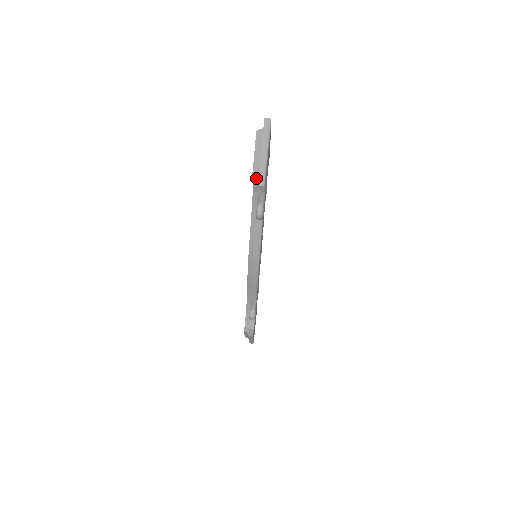
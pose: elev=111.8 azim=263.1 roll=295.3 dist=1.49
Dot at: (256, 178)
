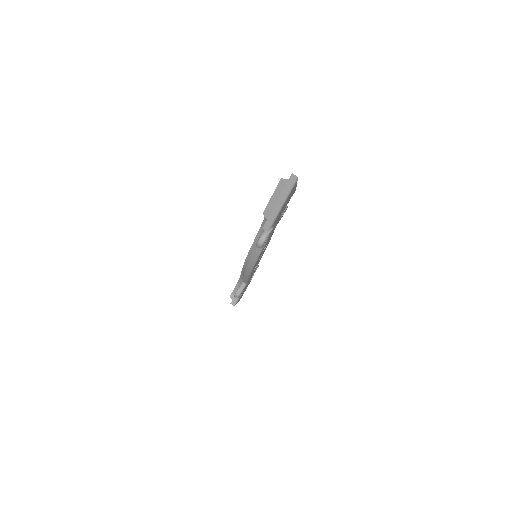
Dot at: occluded
